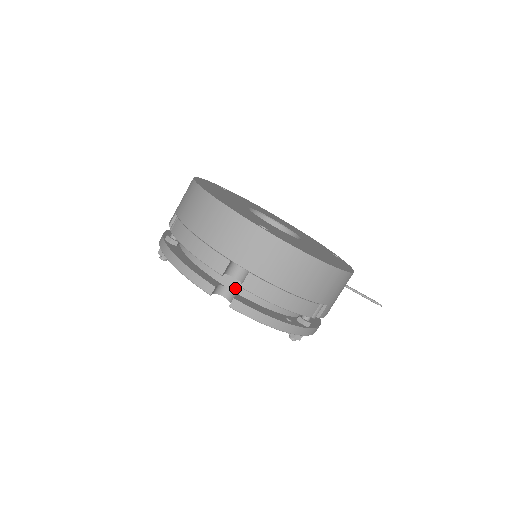
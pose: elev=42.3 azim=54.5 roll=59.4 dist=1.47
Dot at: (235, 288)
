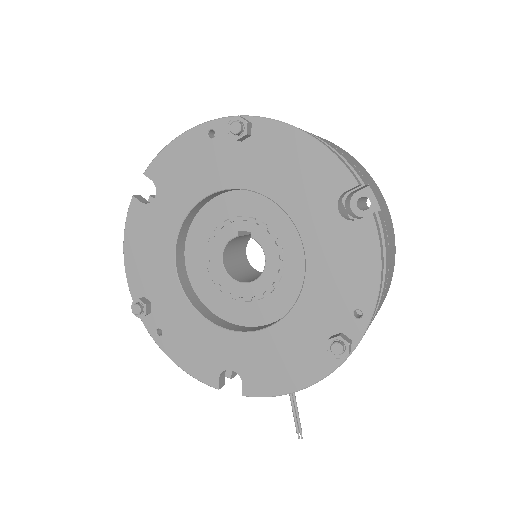
Dot at: occluded
